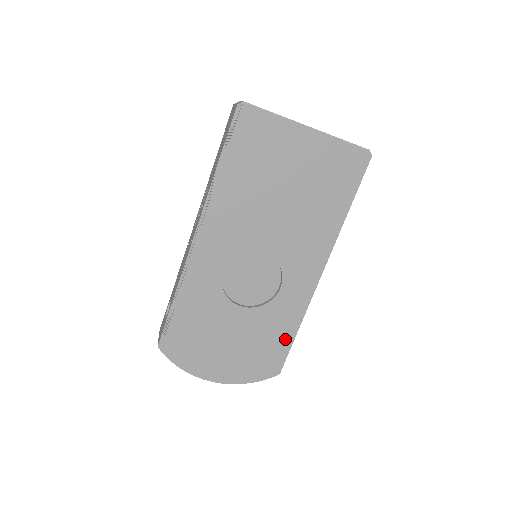
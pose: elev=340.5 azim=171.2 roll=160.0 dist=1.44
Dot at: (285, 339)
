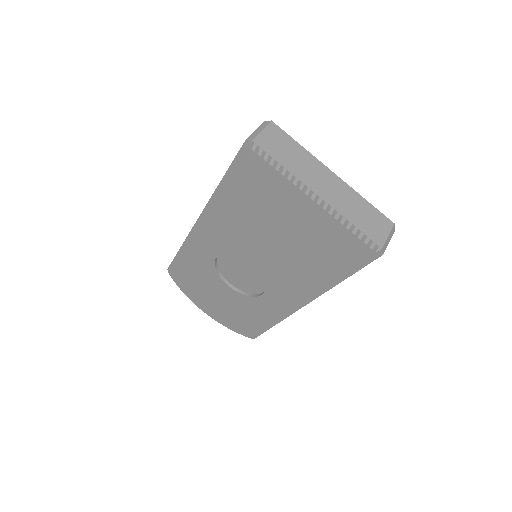
Dot at: (261, 325)
